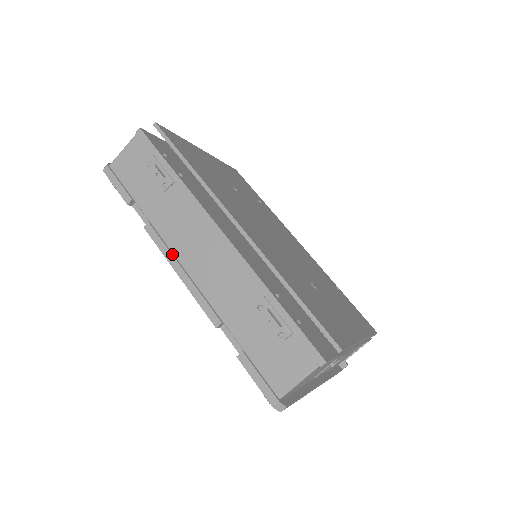
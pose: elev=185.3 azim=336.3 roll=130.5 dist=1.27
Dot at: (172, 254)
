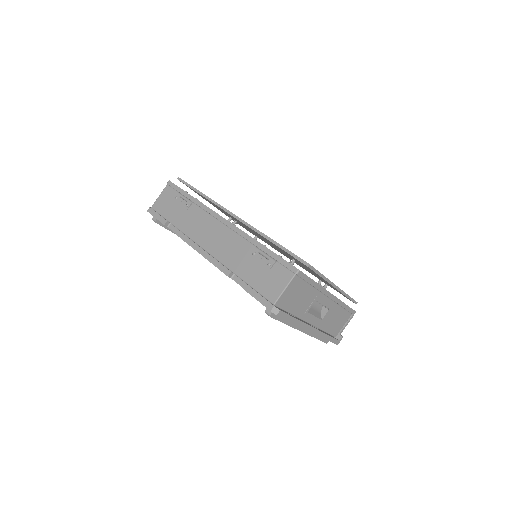
Dot at: (195, 243)
